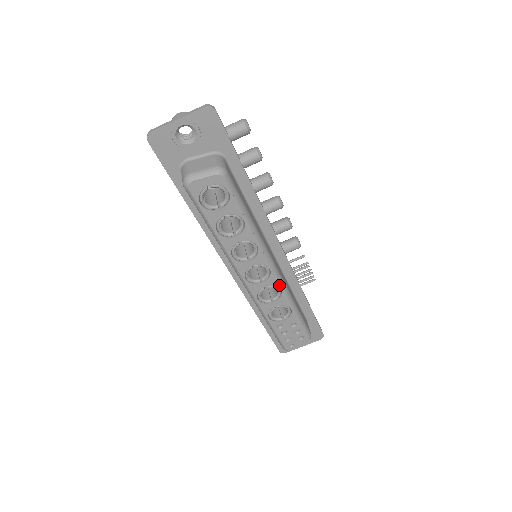
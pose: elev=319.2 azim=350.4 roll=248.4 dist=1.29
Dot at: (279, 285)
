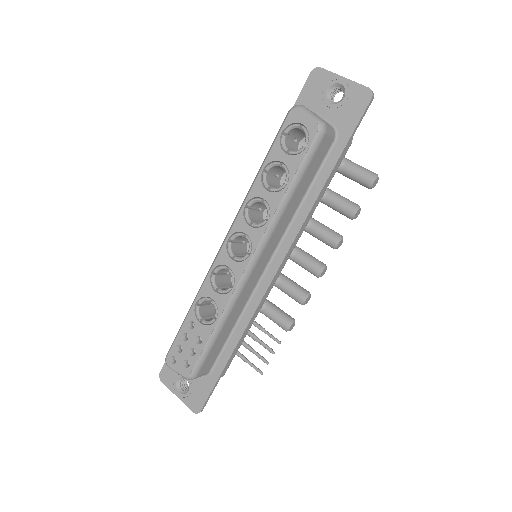
Dot at: (238, 280)
